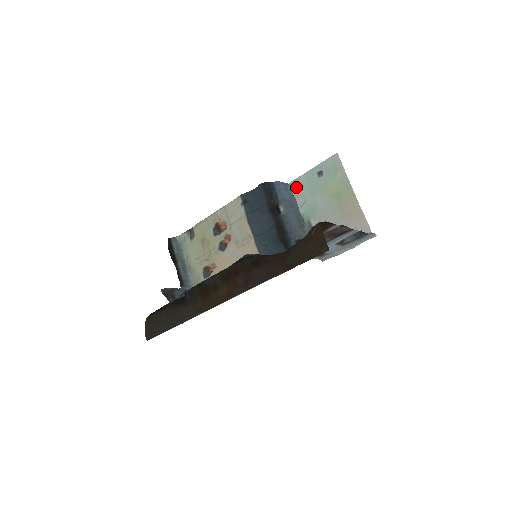
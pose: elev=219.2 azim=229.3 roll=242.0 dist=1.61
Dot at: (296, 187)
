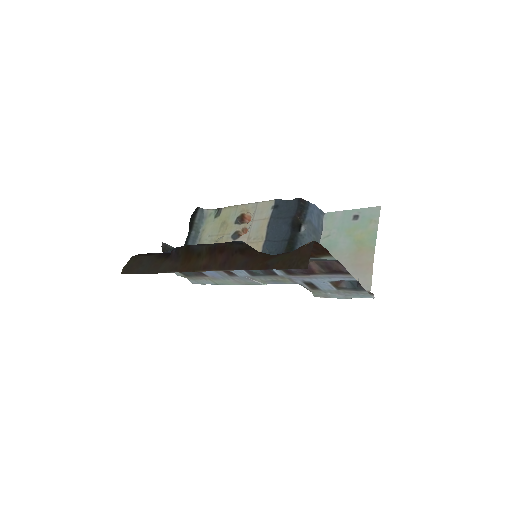
Dot at: (329, 219)
